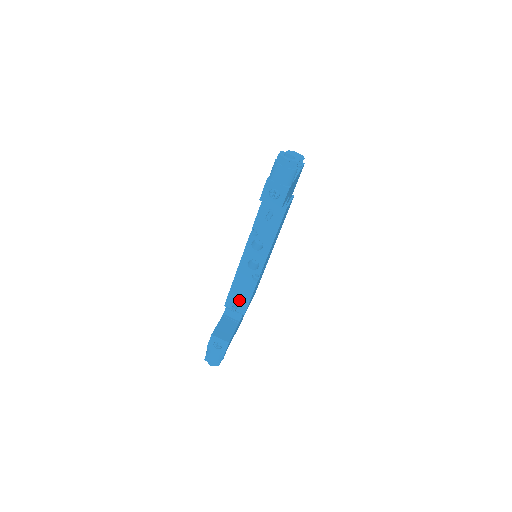
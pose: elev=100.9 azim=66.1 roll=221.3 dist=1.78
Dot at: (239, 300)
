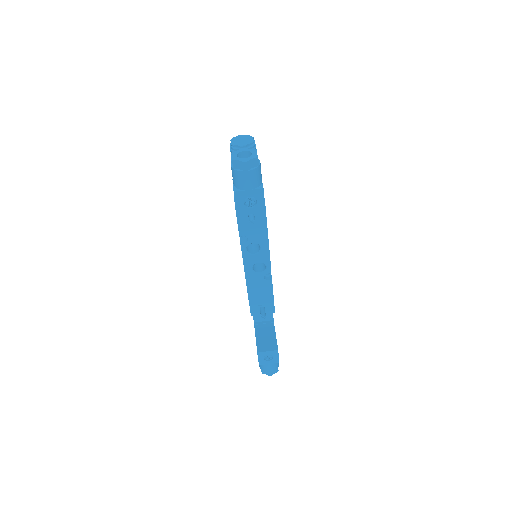
Dot at: (263, 304)
